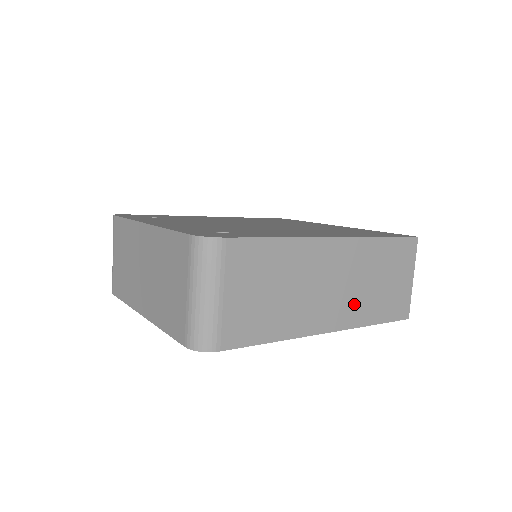
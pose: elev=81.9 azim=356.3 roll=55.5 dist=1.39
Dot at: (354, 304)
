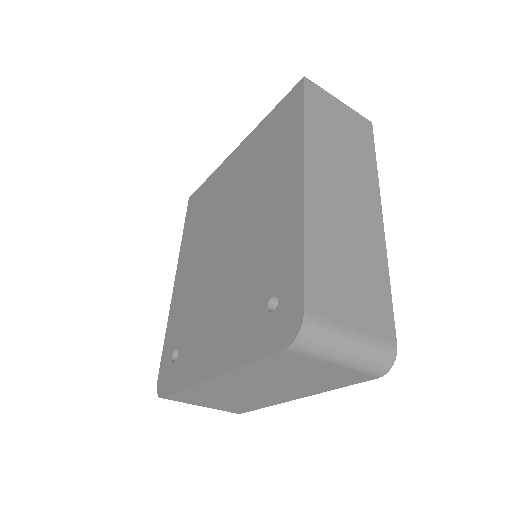
Dot at: (360, 179)
